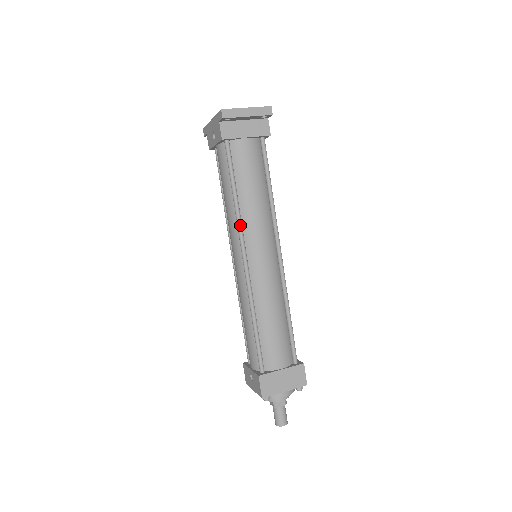
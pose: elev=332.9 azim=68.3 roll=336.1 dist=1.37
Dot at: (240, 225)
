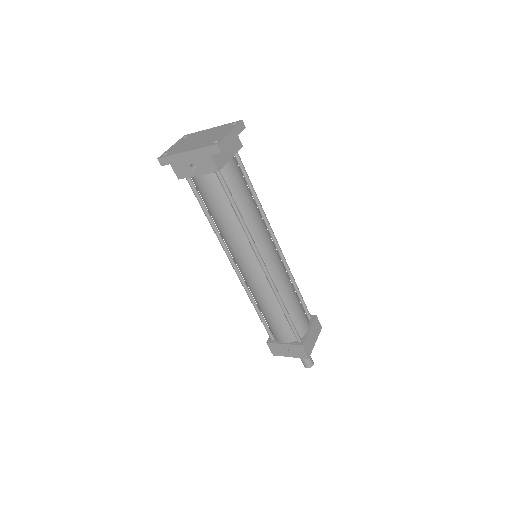
Dot at: (252, 240)
